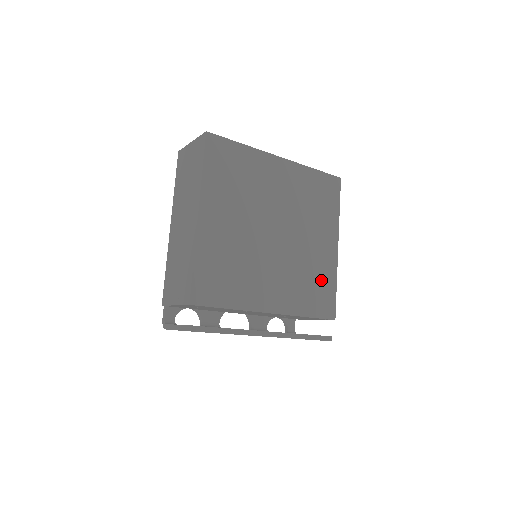
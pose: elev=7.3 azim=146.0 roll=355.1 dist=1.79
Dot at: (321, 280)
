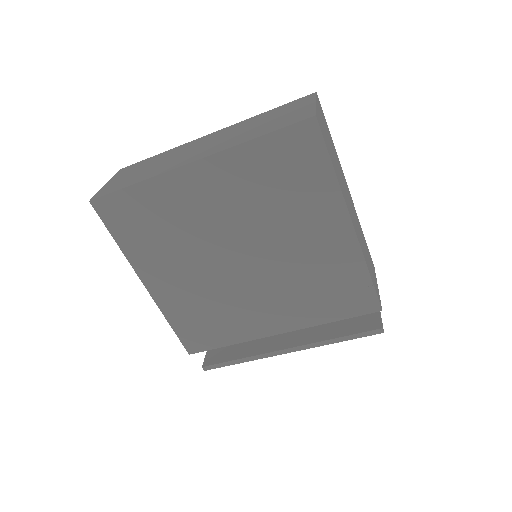
Dot at: (338, 277)
